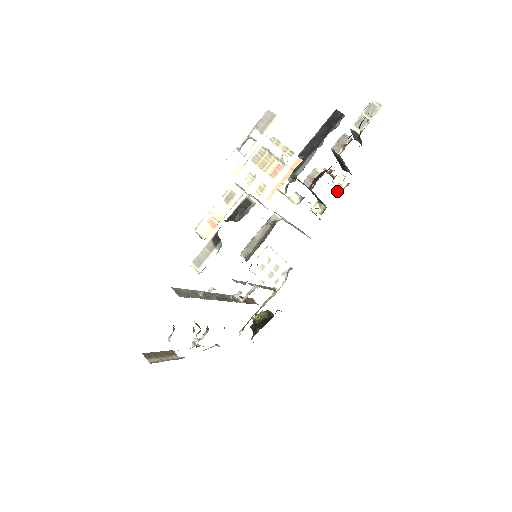
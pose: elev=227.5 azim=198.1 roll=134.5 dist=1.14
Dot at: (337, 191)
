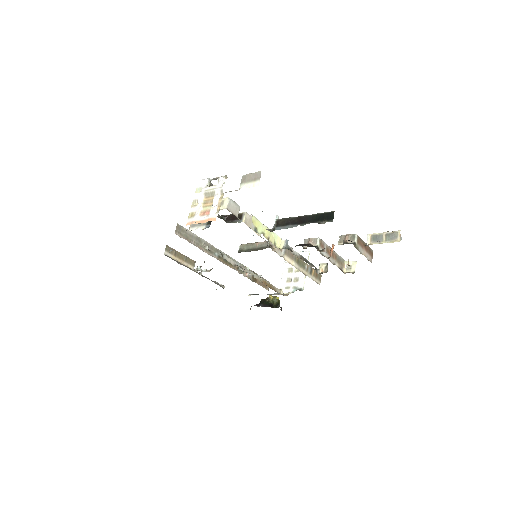
Dot at: (342, 269)
